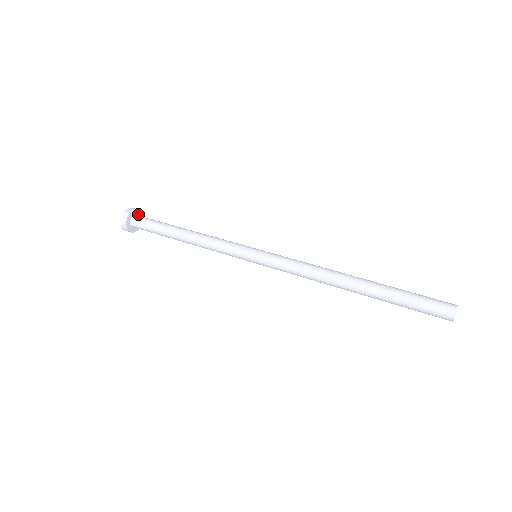
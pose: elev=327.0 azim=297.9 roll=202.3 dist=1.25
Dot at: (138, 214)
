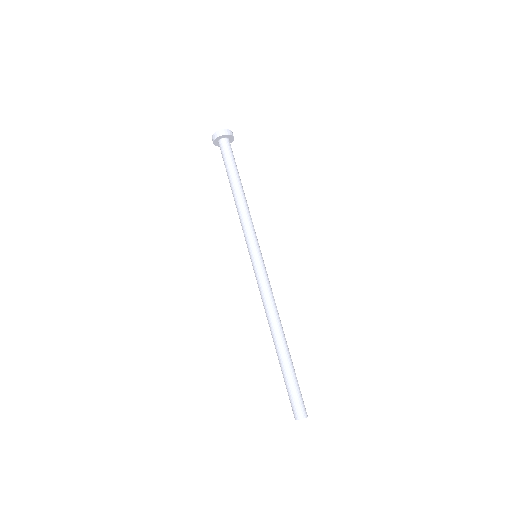
Dot at: (230, 140)
